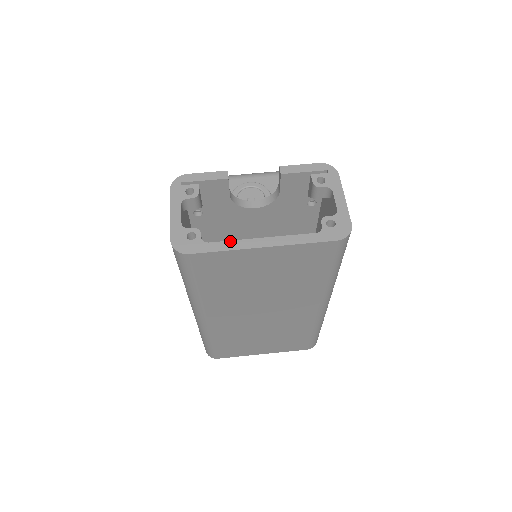
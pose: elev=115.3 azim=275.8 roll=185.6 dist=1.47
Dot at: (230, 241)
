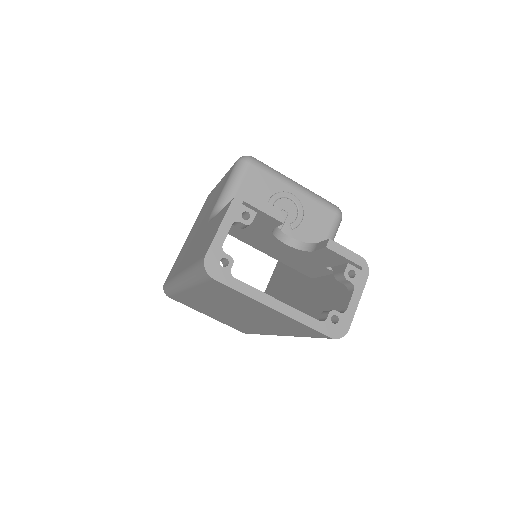
Dot at: (252, 287)
